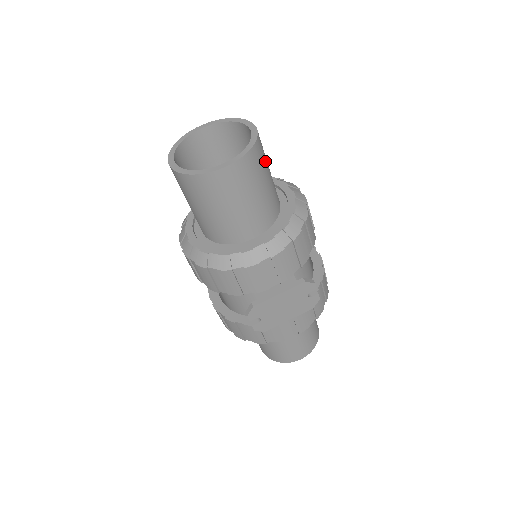
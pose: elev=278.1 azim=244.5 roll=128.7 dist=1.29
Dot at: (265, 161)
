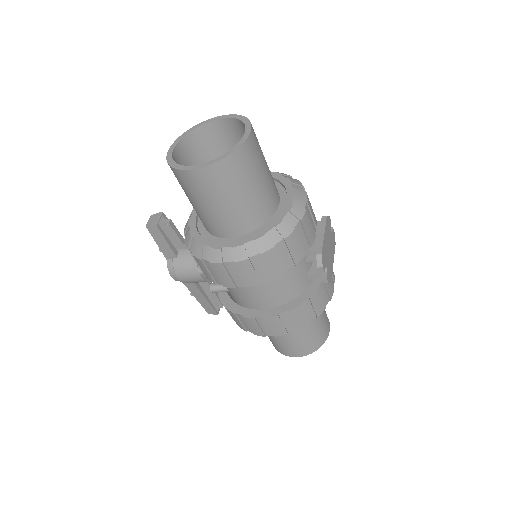
Dot at: occluded
